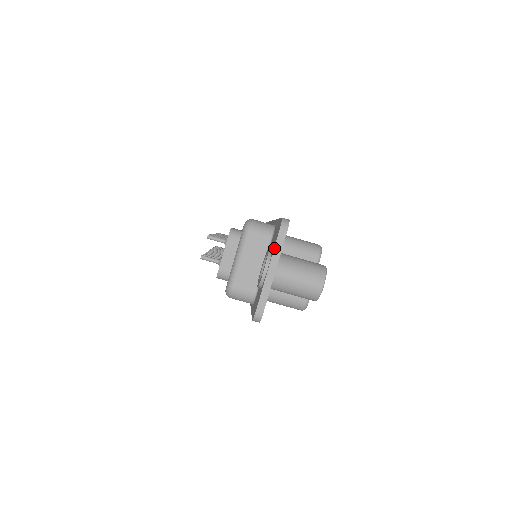
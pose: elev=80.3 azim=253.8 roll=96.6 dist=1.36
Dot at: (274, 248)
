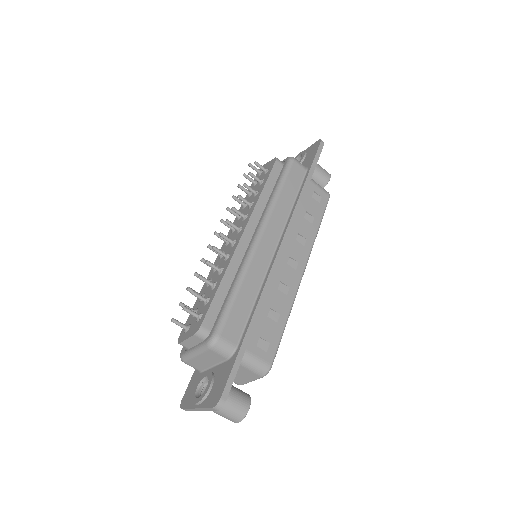
Dot at: (204, 408)
